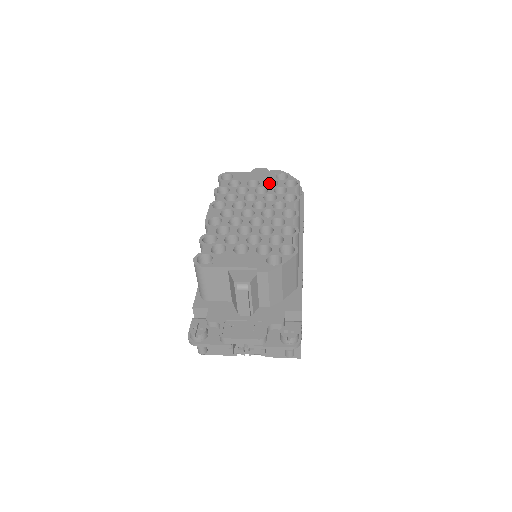
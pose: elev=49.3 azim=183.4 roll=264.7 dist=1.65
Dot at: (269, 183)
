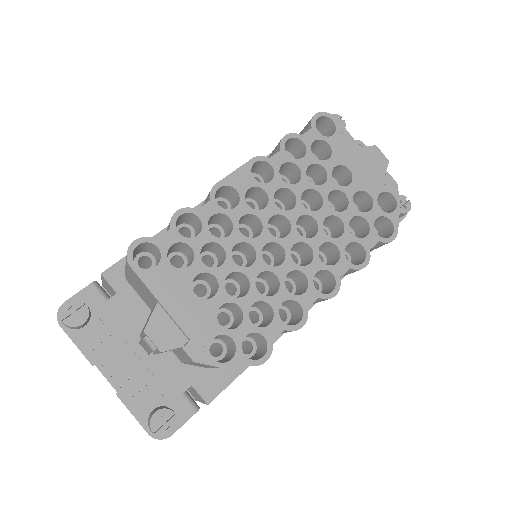
Dot at: (363, 193)
